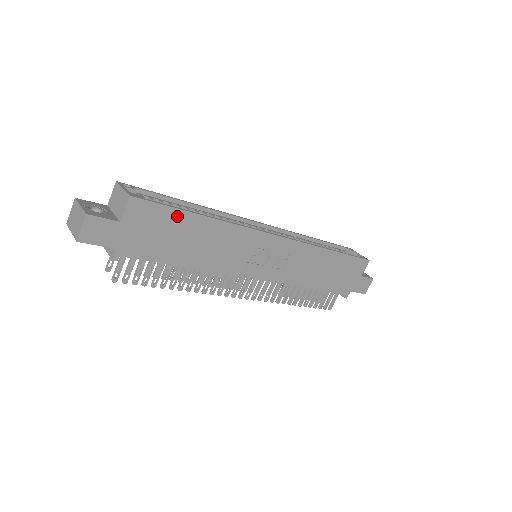
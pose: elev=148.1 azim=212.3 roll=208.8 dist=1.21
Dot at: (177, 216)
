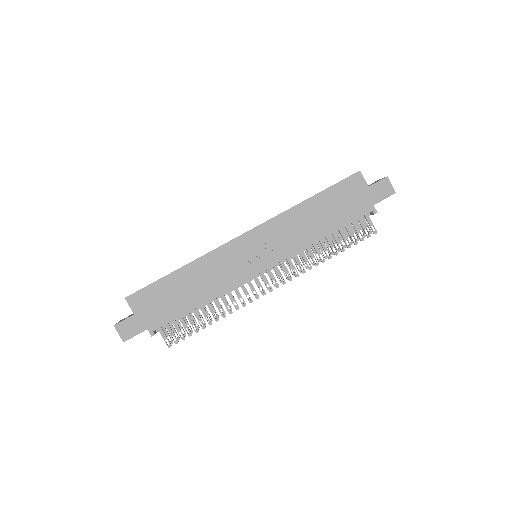
Dot at: (161, 284)
